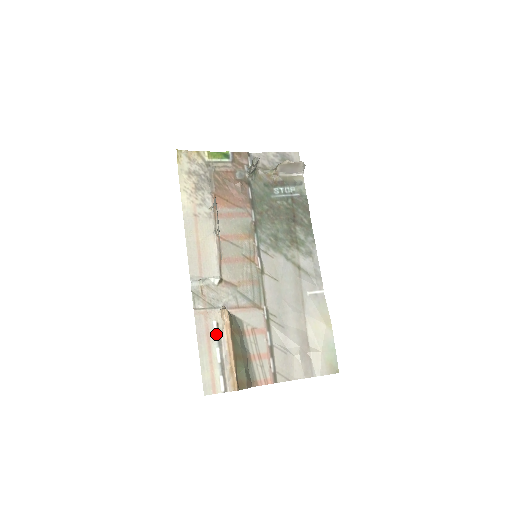
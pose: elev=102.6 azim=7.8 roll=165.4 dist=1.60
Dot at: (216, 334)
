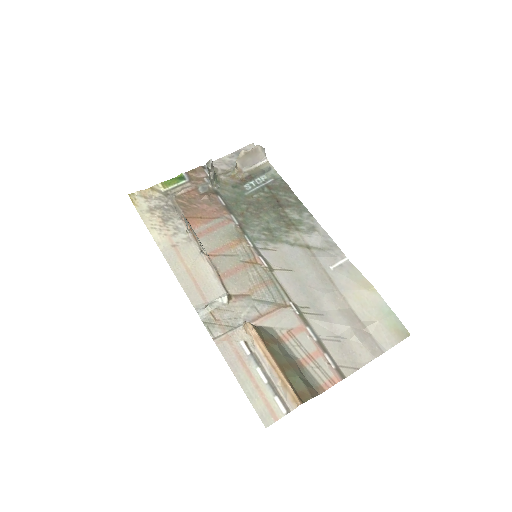
Dot at: (249, 354)
